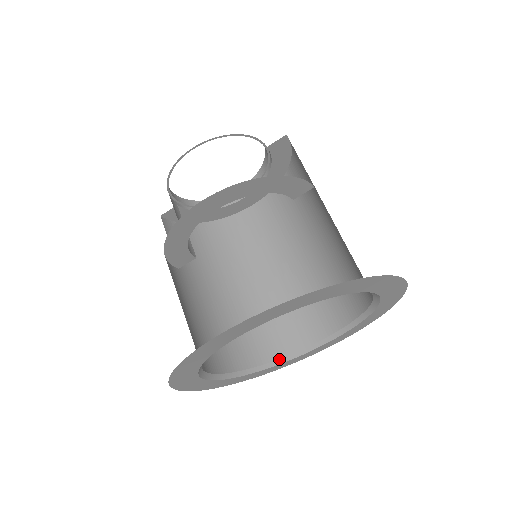
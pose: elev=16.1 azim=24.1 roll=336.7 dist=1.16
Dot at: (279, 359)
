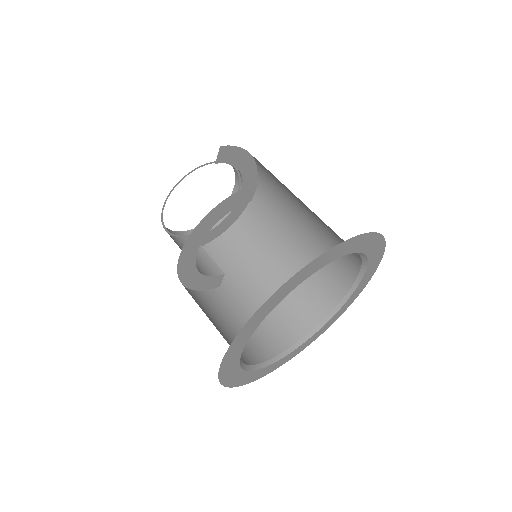
Dot at: (331, 312)
